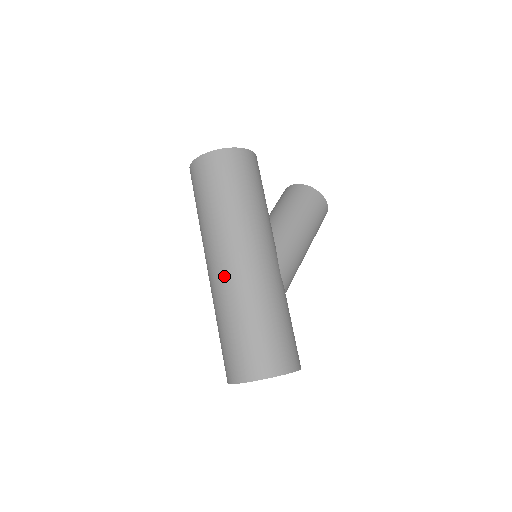
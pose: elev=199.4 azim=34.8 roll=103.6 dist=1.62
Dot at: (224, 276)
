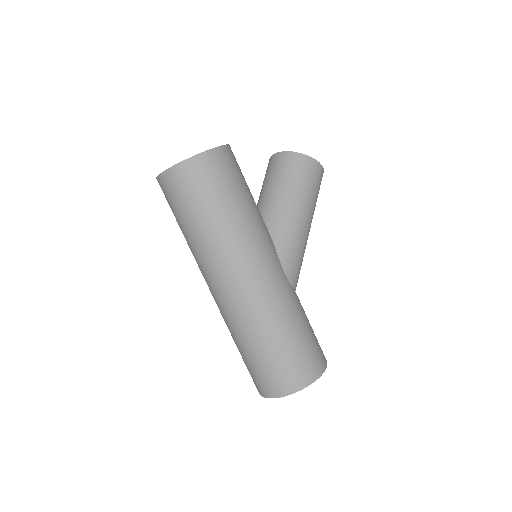
Dot at: (228, 302)
